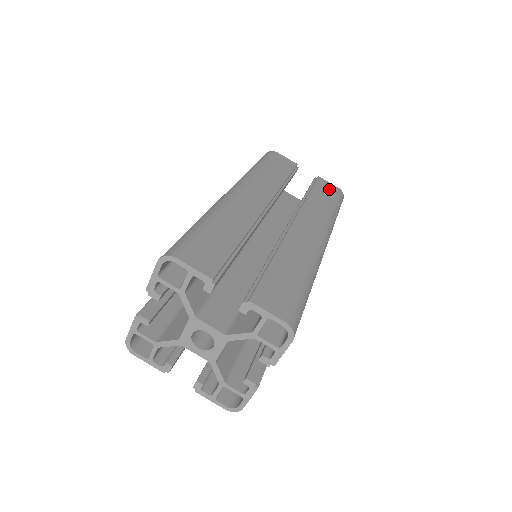
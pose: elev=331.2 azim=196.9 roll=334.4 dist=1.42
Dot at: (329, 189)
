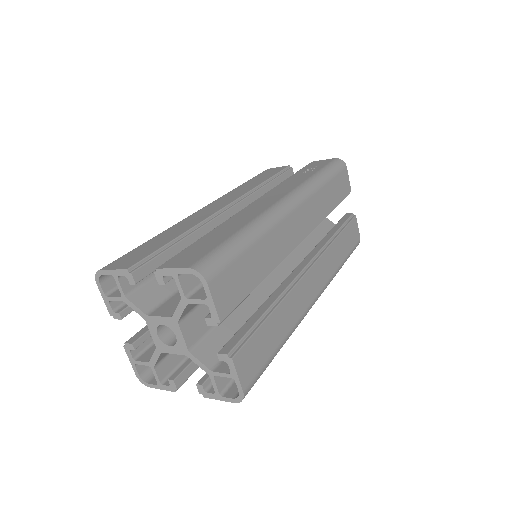
Dot at: (354, 236)
